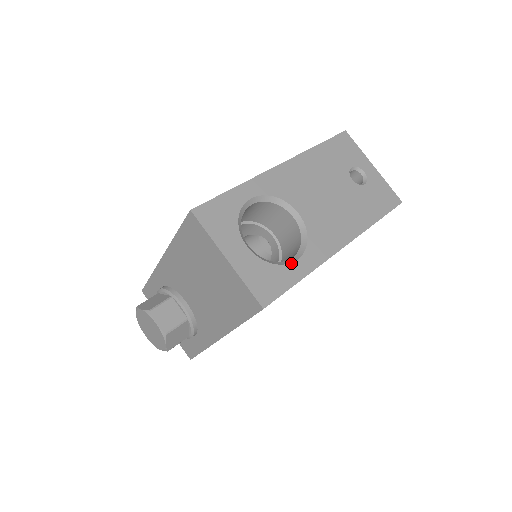
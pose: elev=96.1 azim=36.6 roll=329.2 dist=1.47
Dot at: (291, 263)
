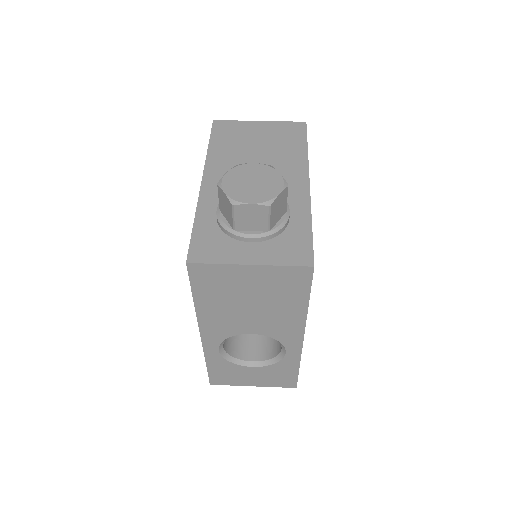
Dot at: occluded
